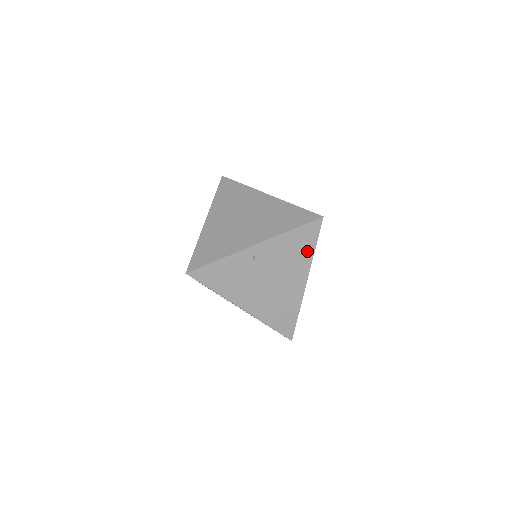
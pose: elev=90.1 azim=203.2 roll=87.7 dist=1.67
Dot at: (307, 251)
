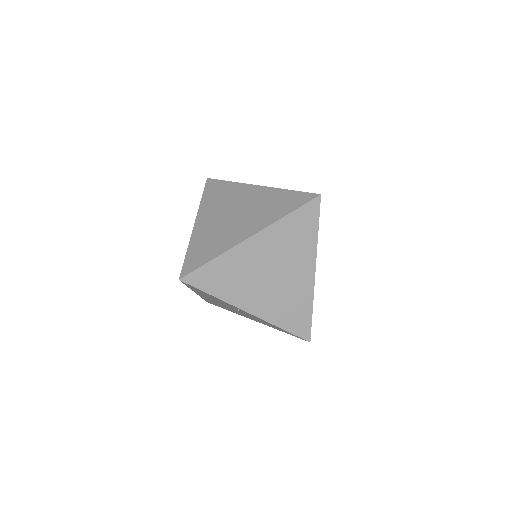
Dot at: (276, 328)
